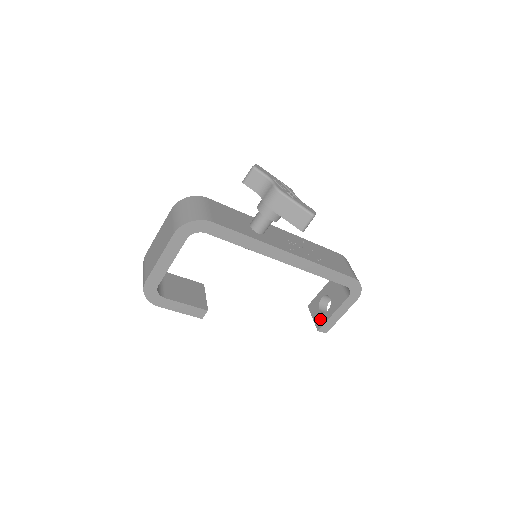
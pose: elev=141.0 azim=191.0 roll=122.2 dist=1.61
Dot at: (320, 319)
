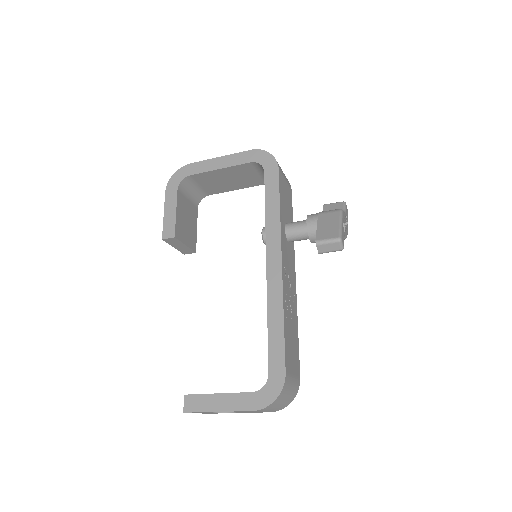
Dot at: occluded
